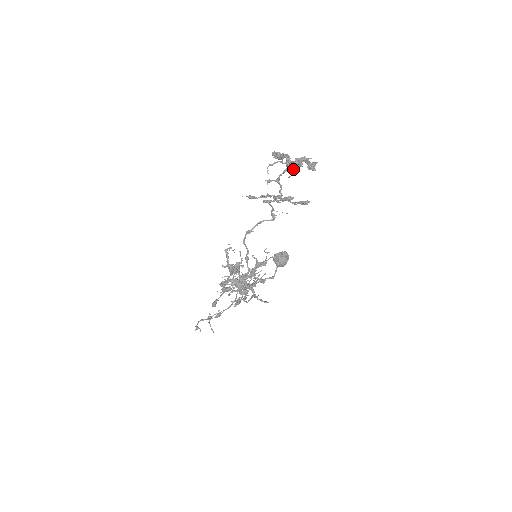
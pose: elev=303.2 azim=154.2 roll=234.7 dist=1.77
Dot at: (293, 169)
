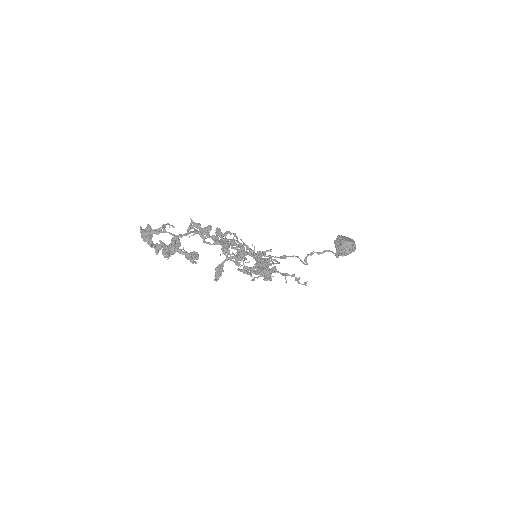
Dot at: occluded
